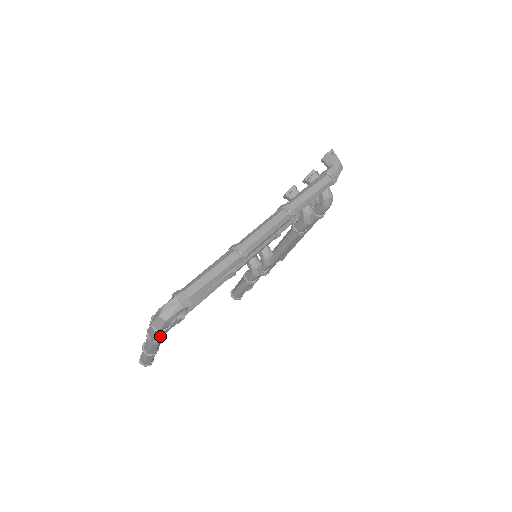
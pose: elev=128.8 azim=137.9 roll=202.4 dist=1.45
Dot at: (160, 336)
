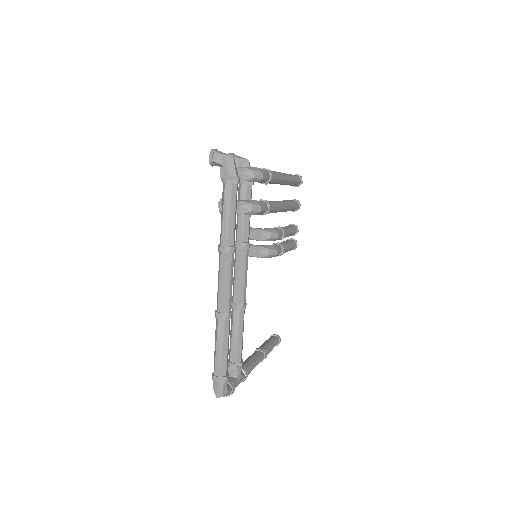
Dot at: occluded
